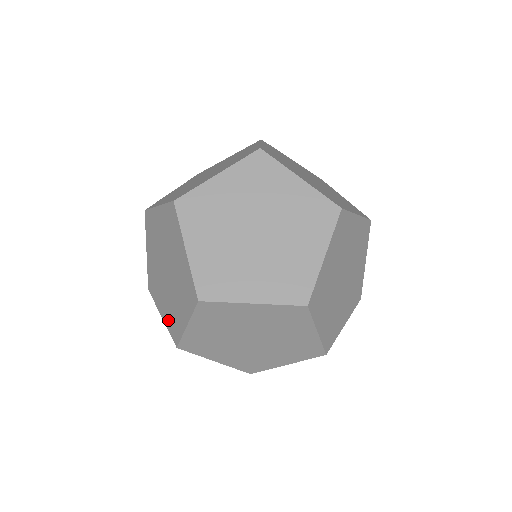
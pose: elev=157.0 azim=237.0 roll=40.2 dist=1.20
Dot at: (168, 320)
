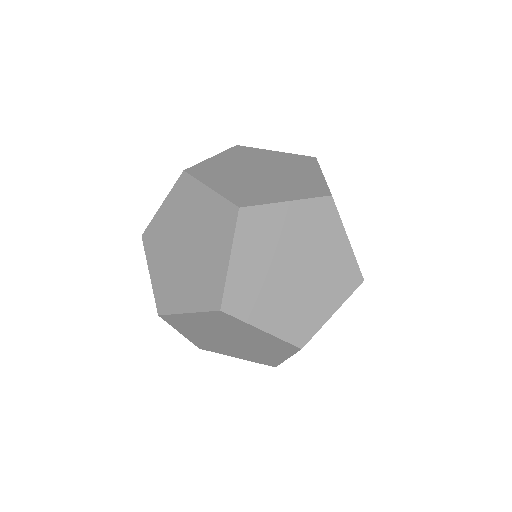
Dot at: occluded
